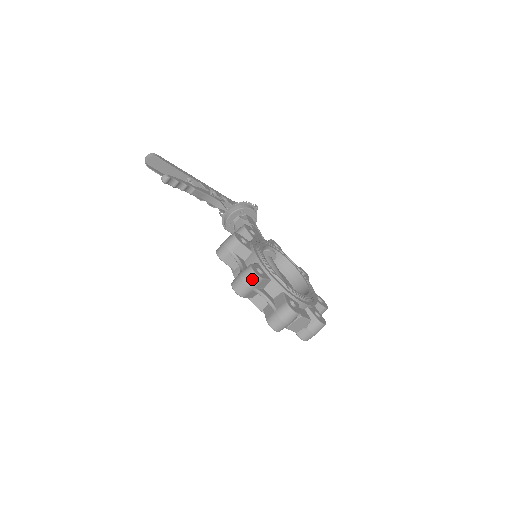
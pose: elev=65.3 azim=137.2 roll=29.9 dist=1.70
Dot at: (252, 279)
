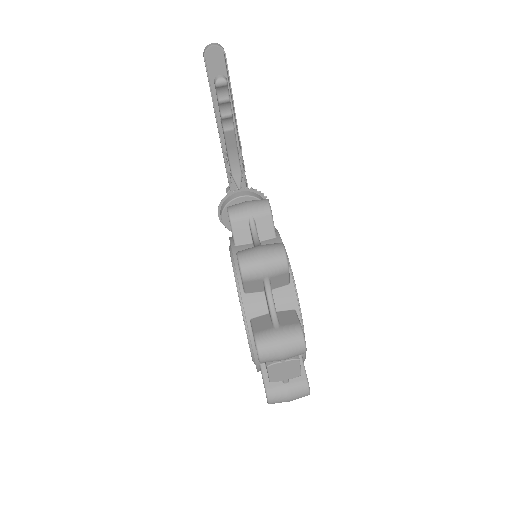
Dot at: (277, 261)
